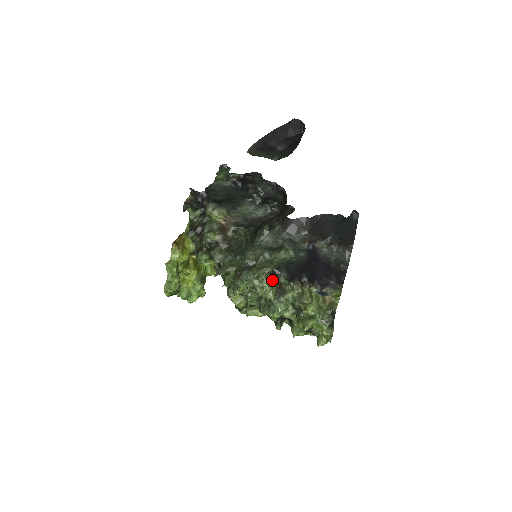
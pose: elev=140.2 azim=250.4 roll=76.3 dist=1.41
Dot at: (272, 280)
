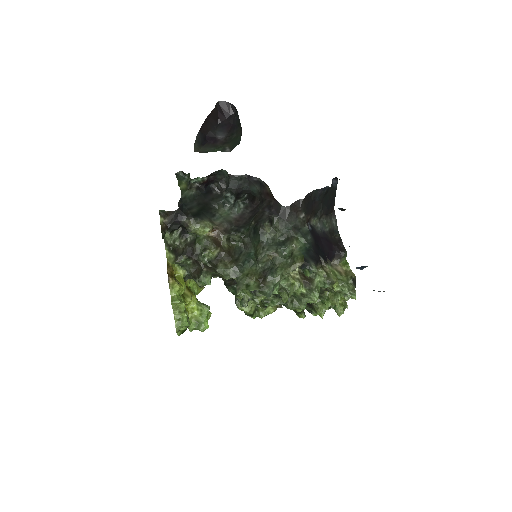
Dot at: (294, 274)
